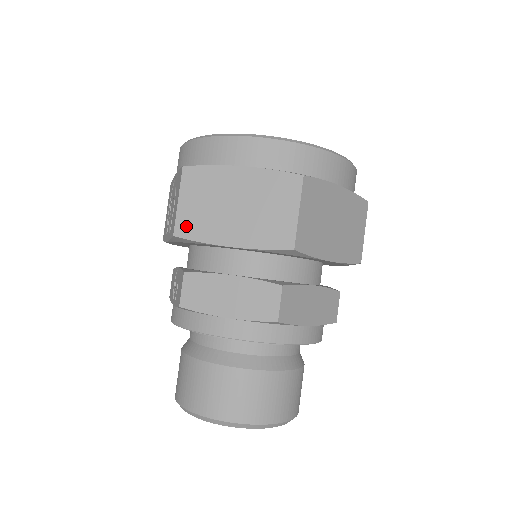
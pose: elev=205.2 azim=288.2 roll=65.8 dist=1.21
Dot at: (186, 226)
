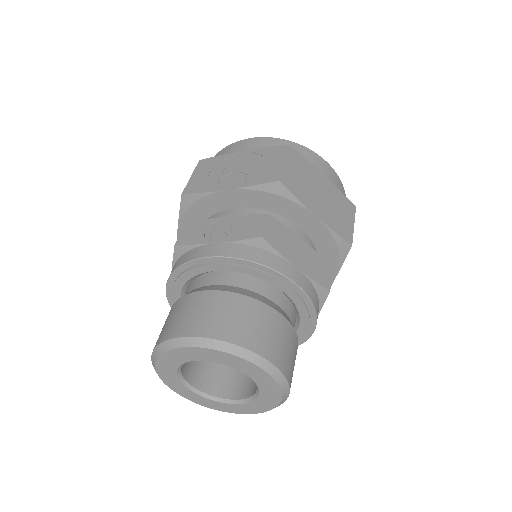
Dot at: (288, 181)
